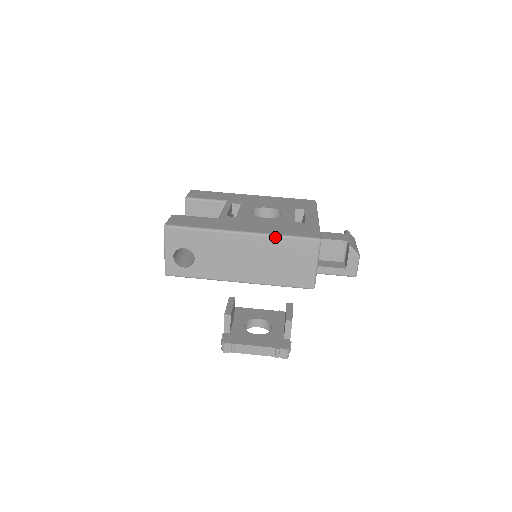
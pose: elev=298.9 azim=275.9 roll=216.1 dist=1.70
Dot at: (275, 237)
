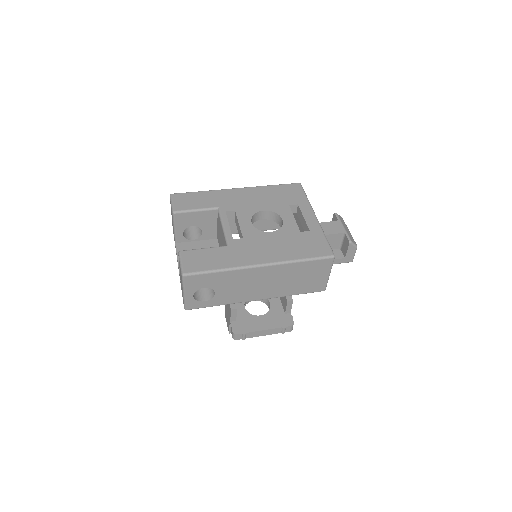
Dot at: (293, 263)
